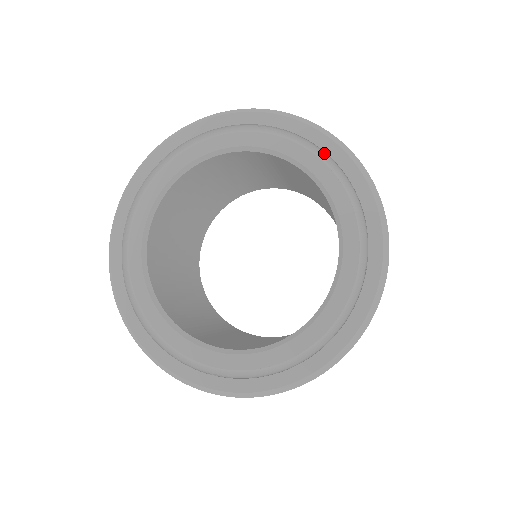
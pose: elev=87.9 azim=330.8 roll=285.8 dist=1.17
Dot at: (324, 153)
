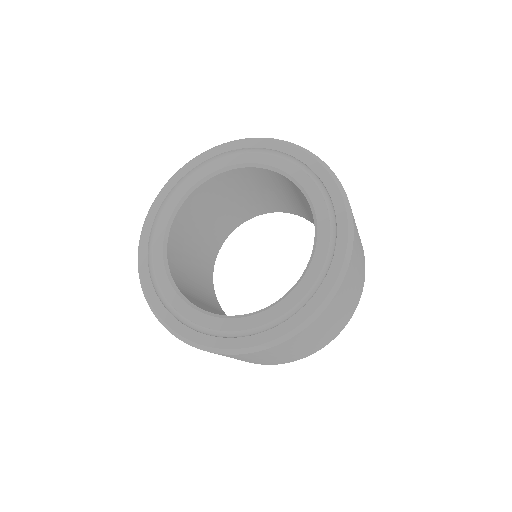
Dot at: (284, 154)
